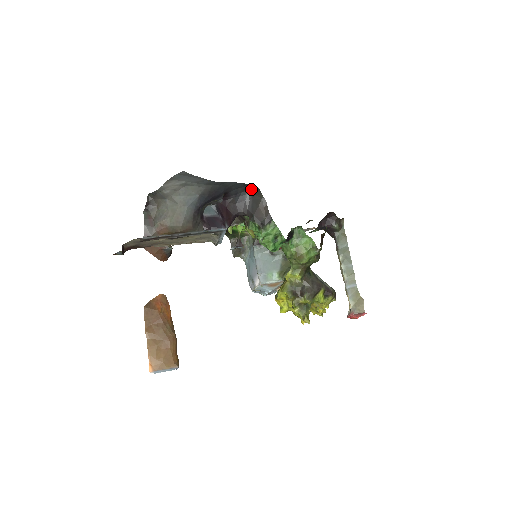
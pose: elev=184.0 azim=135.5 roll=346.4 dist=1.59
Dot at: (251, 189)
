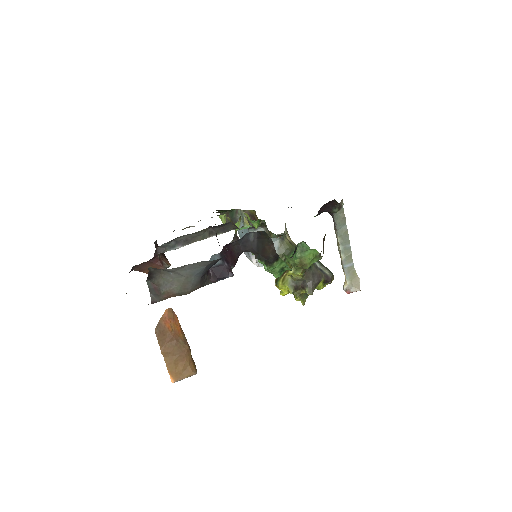
Dot at: (256, 232)
